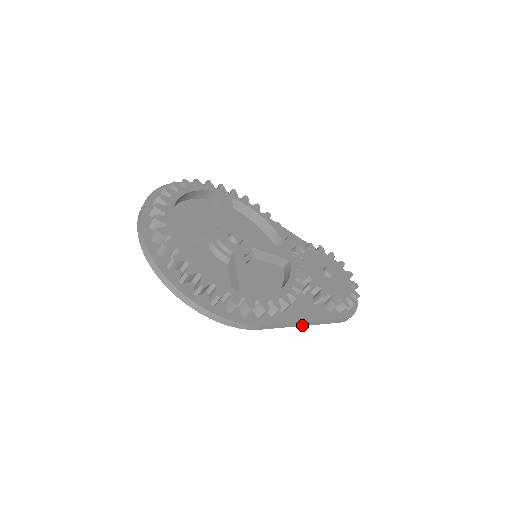
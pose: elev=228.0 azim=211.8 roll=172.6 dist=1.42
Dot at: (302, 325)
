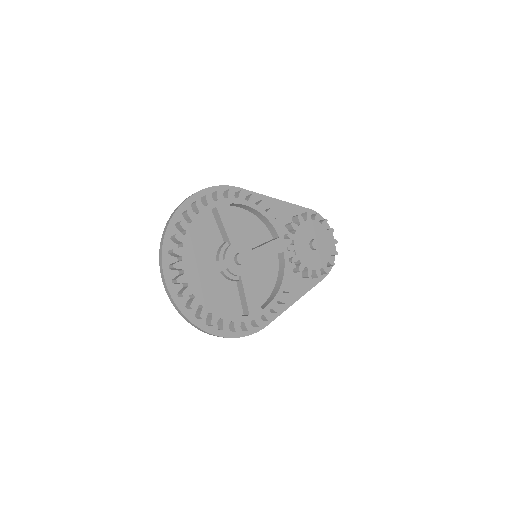
Dot at: occluded
